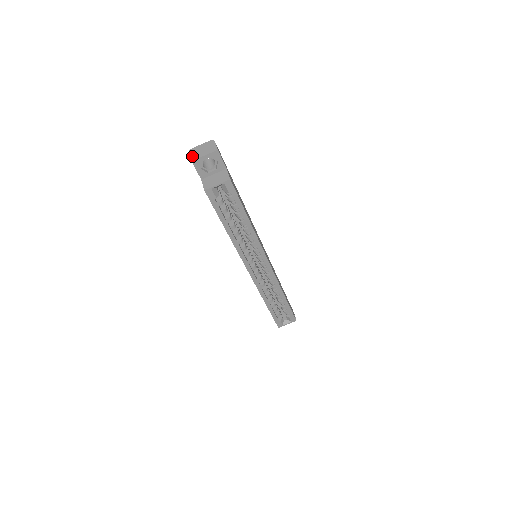
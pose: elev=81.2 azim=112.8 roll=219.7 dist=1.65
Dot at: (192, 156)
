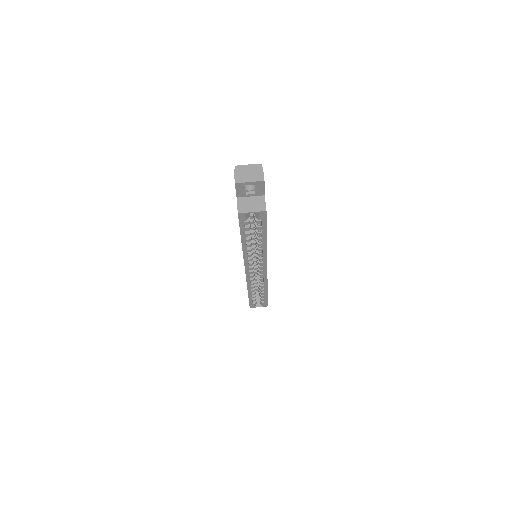
Dot at: (236, 177)
